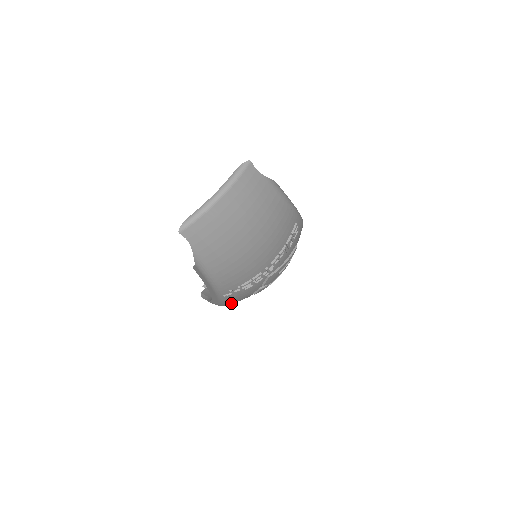
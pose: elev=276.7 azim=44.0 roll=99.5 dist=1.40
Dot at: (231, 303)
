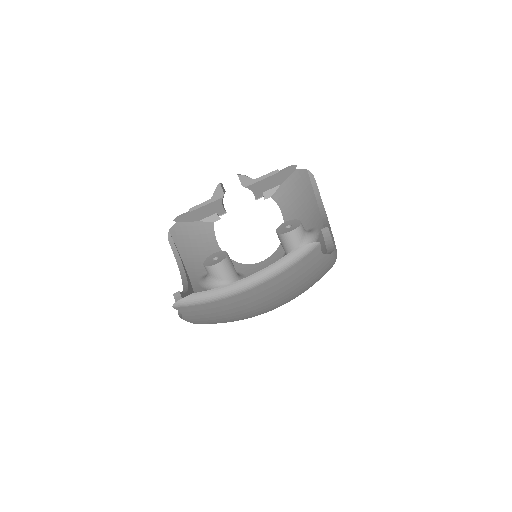
Dot at: occluded
